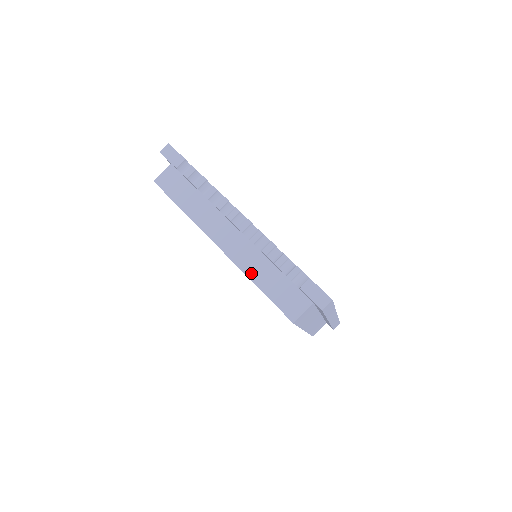
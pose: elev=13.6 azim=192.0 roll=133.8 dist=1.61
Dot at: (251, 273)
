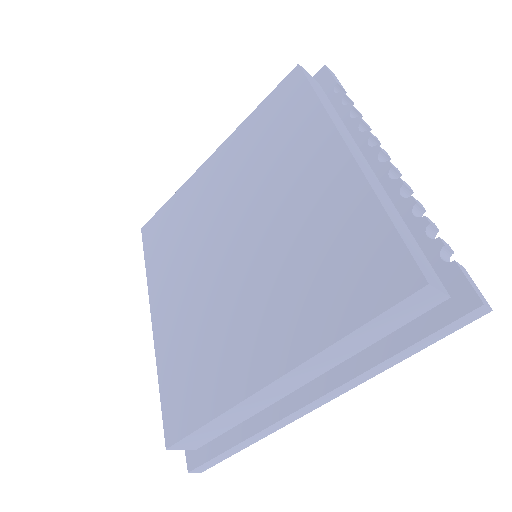
Dot at: (381, 198)
